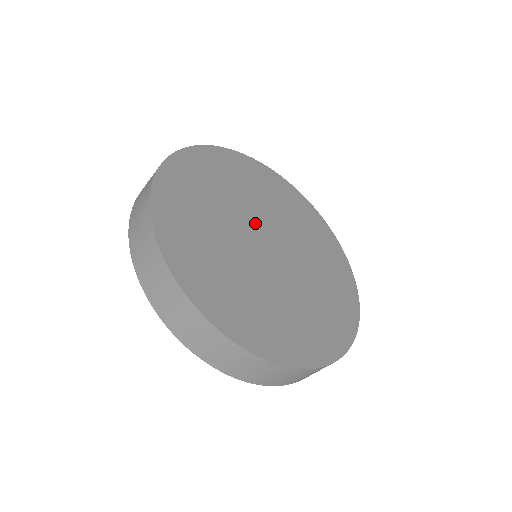
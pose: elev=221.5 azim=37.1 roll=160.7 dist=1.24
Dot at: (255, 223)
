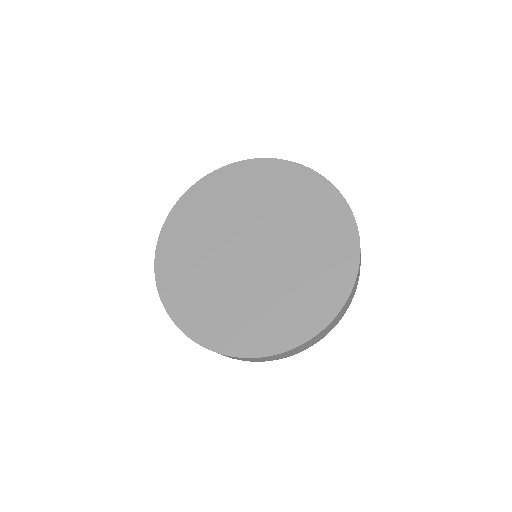
Dot at: (231, 255)
